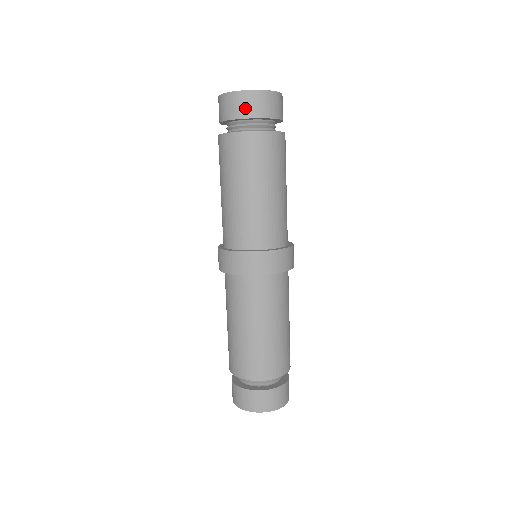
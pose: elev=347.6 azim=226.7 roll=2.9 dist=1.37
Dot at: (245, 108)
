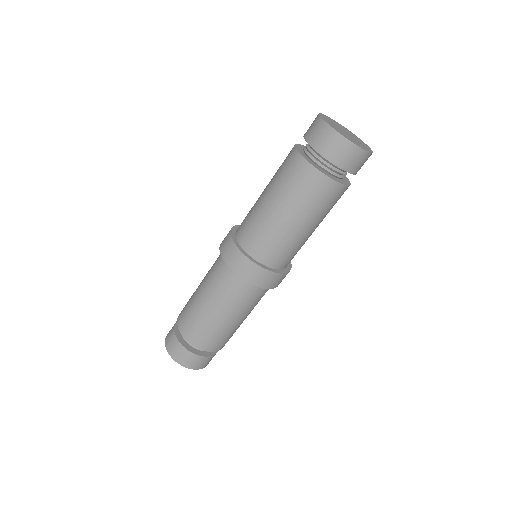
Dot at: (328, 147)
